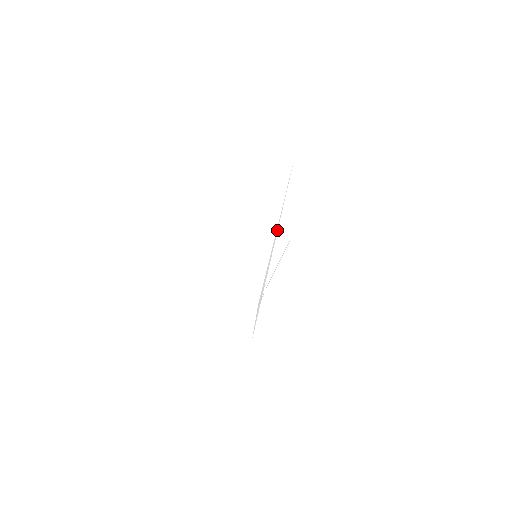
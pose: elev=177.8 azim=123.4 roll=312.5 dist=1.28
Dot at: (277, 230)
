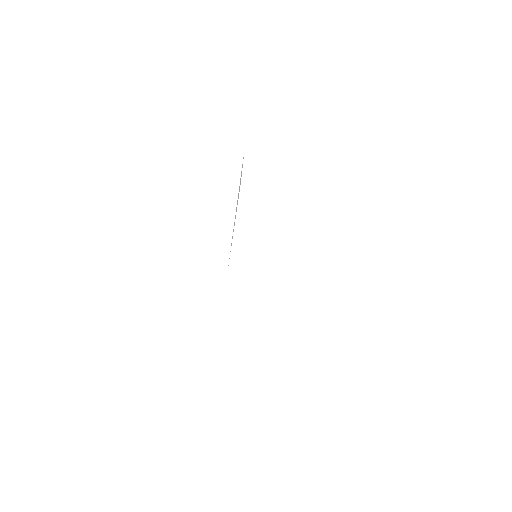
Dot at: occluded
